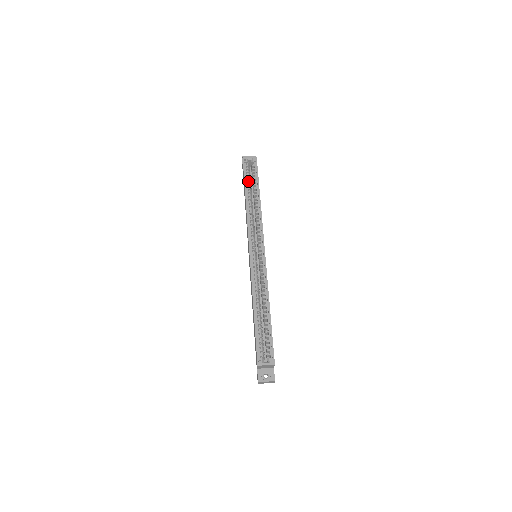
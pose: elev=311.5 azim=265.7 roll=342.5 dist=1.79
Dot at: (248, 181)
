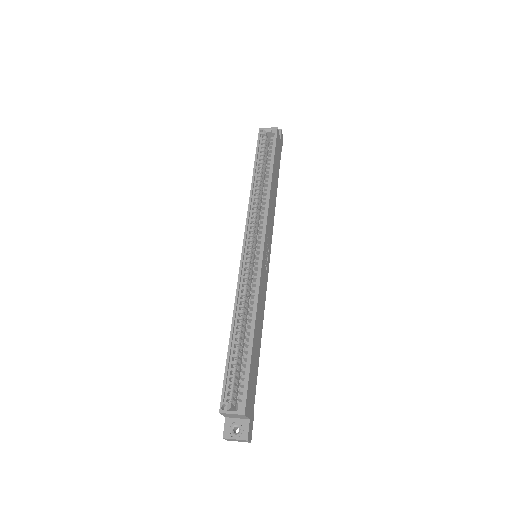
Dot at: (261, 157)
